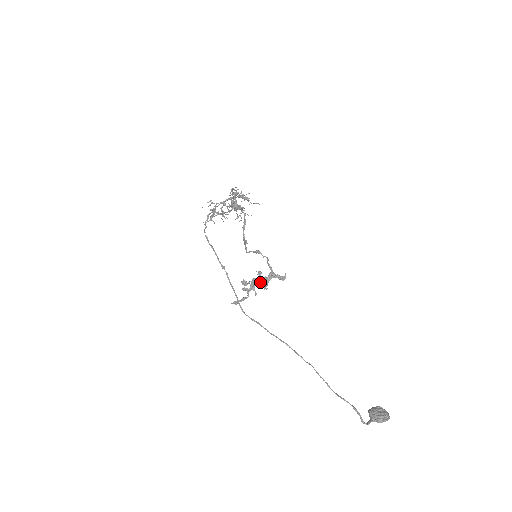
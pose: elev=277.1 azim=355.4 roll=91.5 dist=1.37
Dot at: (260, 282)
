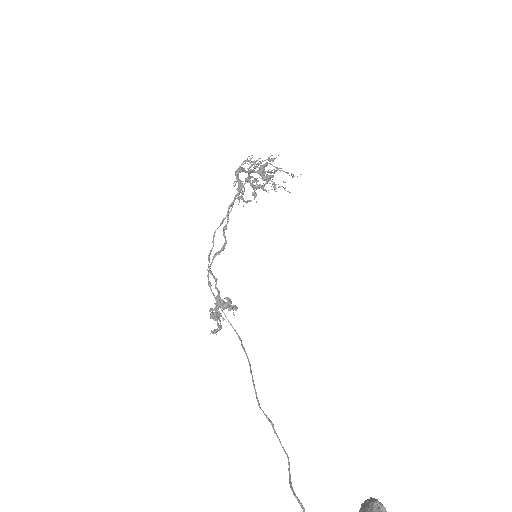
Dot at: occluded
